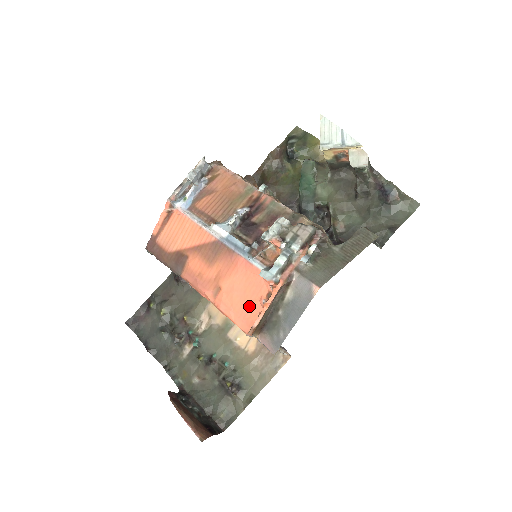
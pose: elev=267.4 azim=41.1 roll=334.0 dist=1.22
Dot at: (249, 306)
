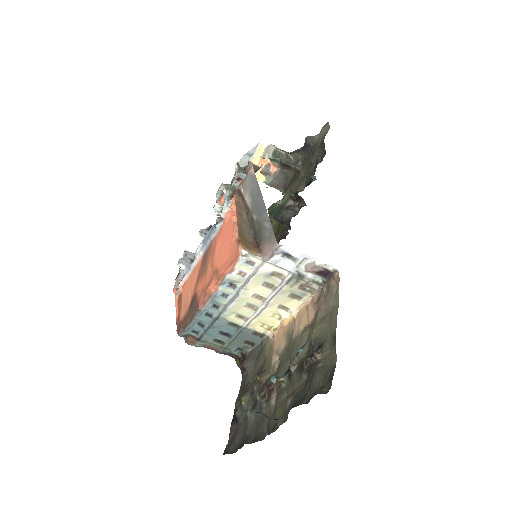
Dot at: (232, 242)
